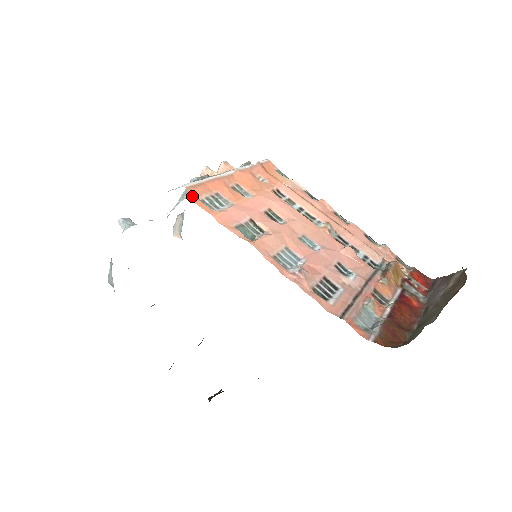
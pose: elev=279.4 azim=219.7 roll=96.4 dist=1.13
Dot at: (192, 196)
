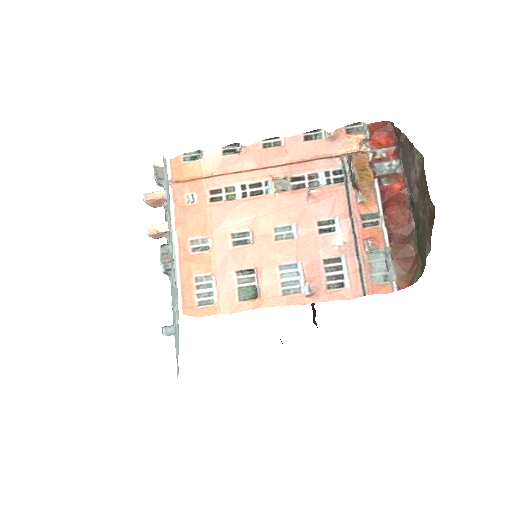
Dot at: (193, 314)
